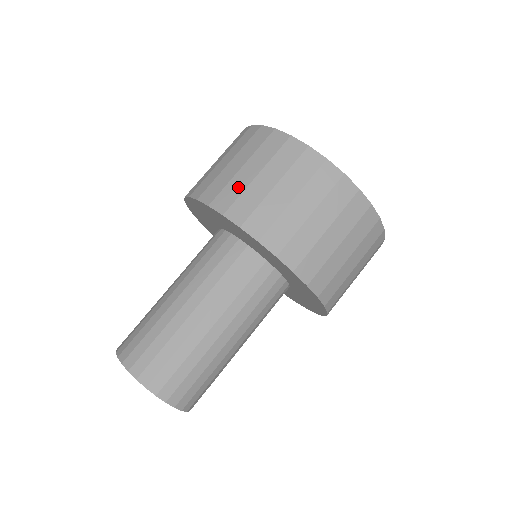
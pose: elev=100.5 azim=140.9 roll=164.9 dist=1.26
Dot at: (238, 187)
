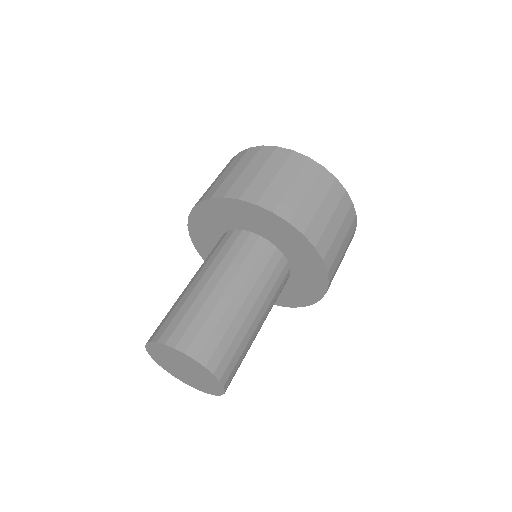
Dot at: occluded
